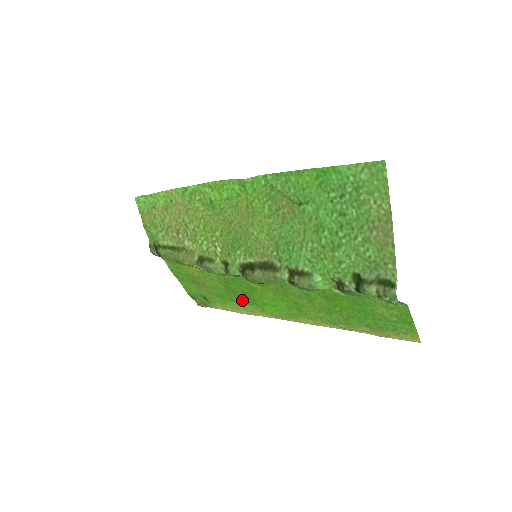
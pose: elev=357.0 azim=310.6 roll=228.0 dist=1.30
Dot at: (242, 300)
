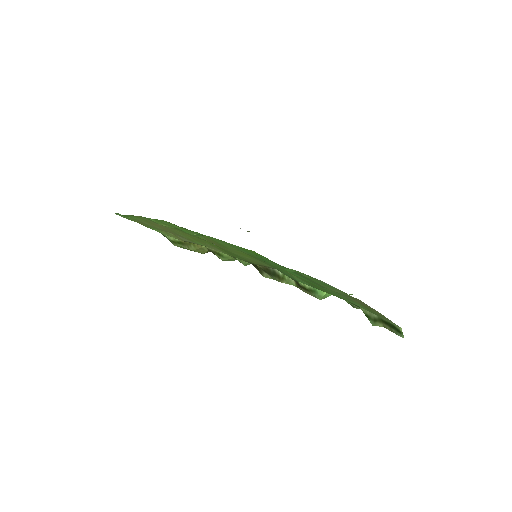
Dot at: occluded
